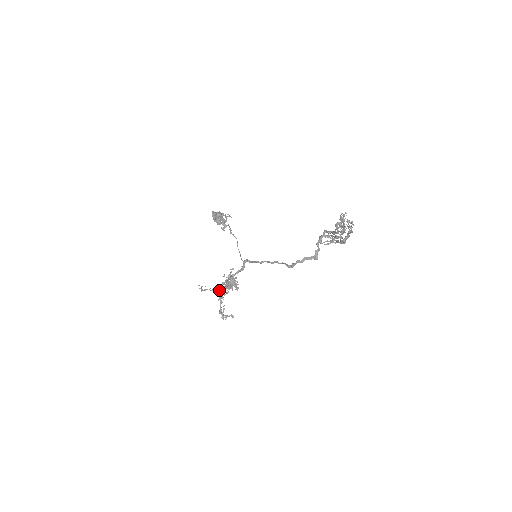
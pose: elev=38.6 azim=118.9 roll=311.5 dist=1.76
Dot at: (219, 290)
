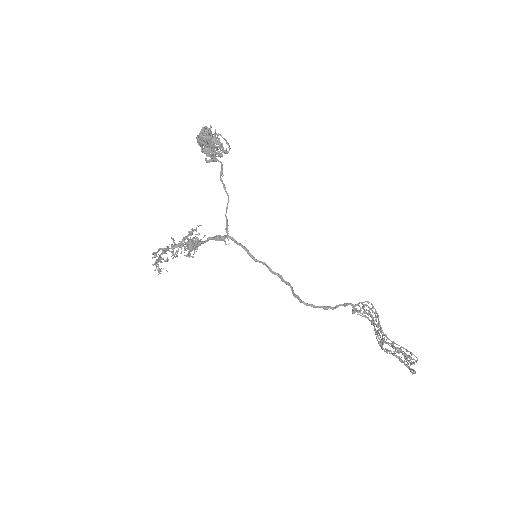
Dot at: (173, 253)
